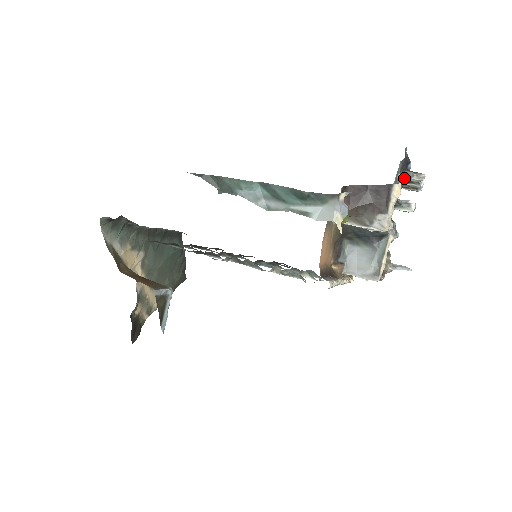
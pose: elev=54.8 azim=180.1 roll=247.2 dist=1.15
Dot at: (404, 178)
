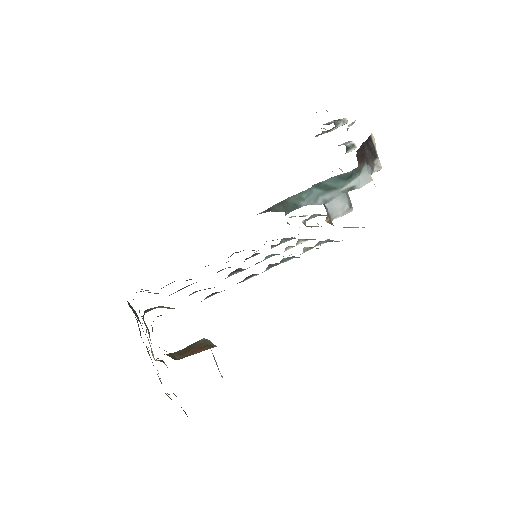
Dot at: occluded
